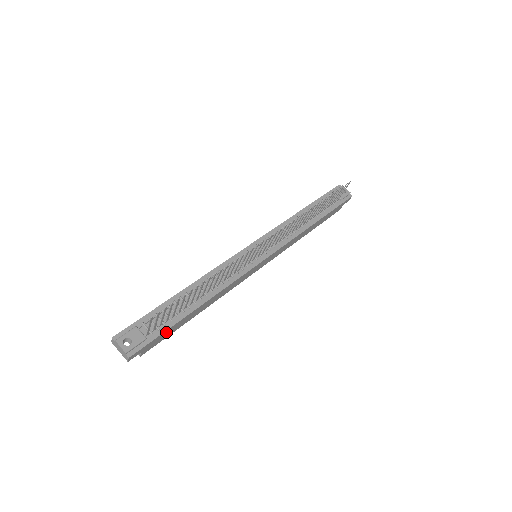
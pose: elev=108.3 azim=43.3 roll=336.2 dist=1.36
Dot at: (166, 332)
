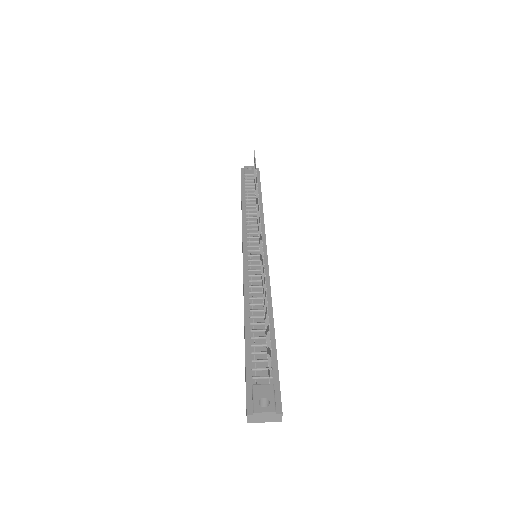
Dot at: (277, 367)
